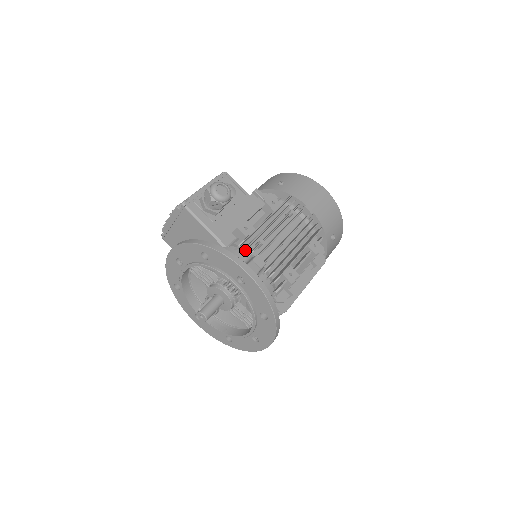
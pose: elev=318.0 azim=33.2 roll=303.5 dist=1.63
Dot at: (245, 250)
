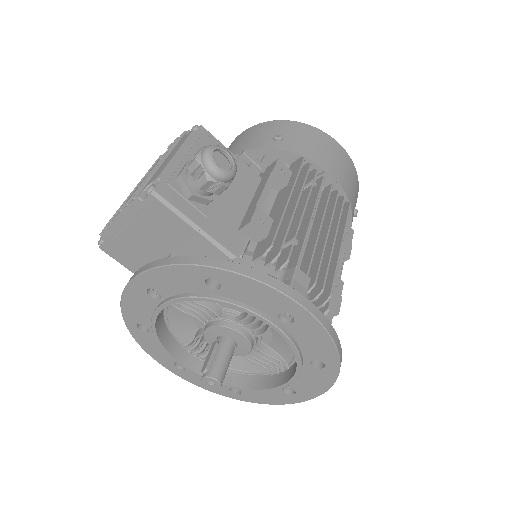
Dot at: (269, 259)
